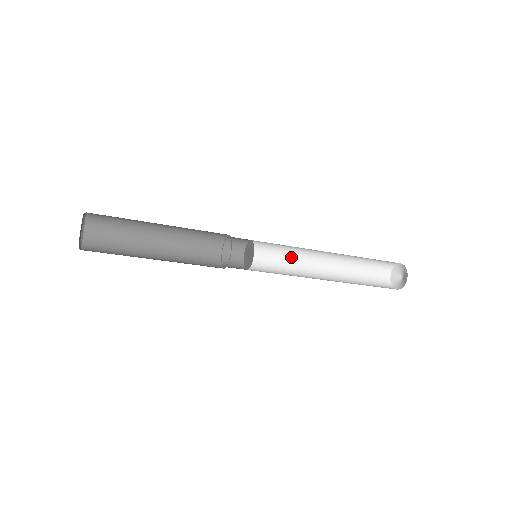
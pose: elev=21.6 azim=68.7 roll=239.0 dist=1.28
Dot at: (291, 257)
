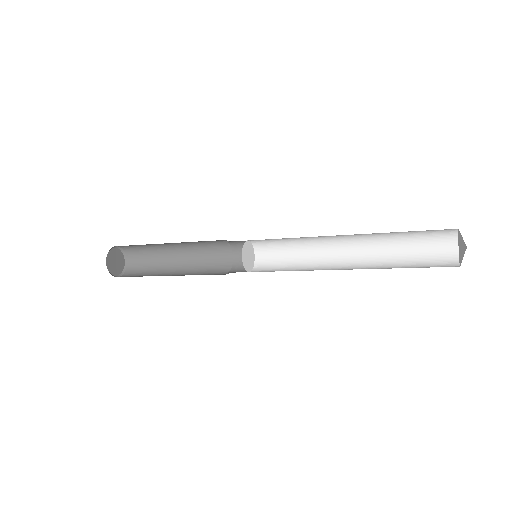
Dot at: (304, 240)
